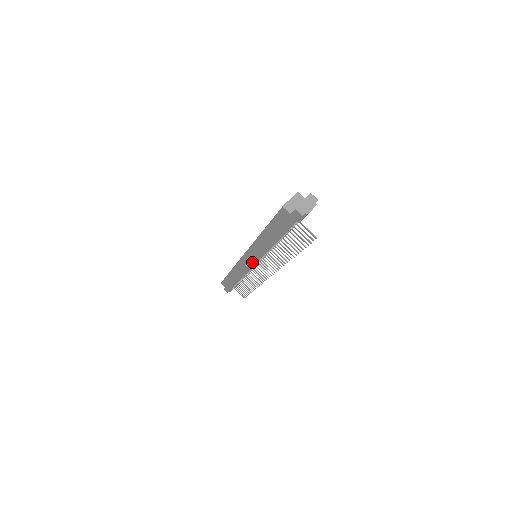
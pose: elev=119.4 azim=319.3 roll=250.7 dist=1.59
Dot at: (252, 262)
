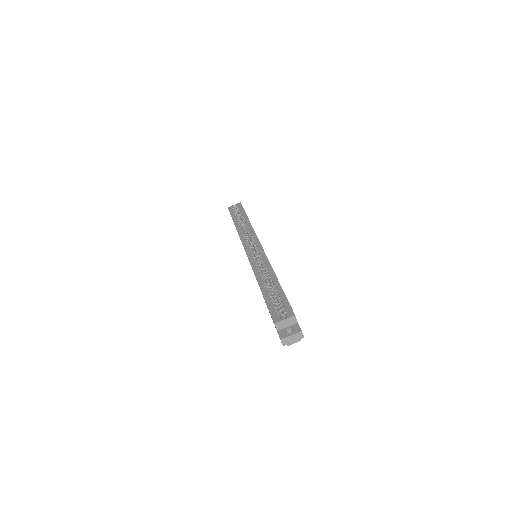
Dot at: occluded
